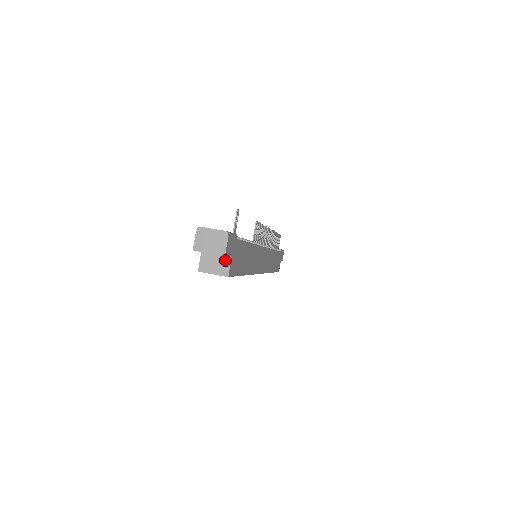
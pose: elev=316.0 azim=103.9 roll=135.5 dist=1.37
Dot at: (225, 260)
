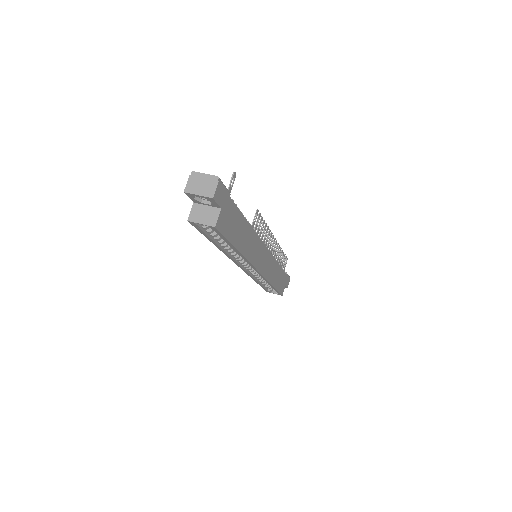
Dot at: (214, 211)
